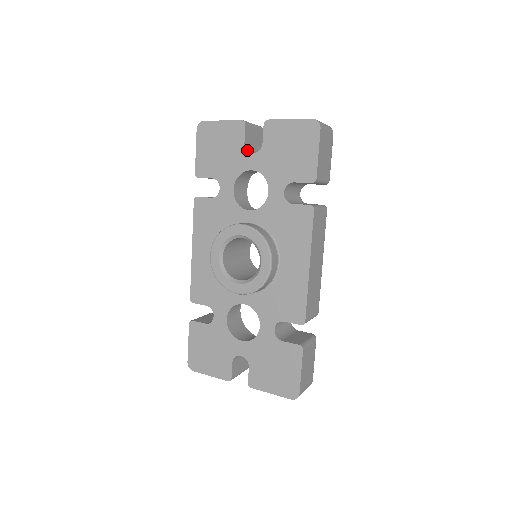
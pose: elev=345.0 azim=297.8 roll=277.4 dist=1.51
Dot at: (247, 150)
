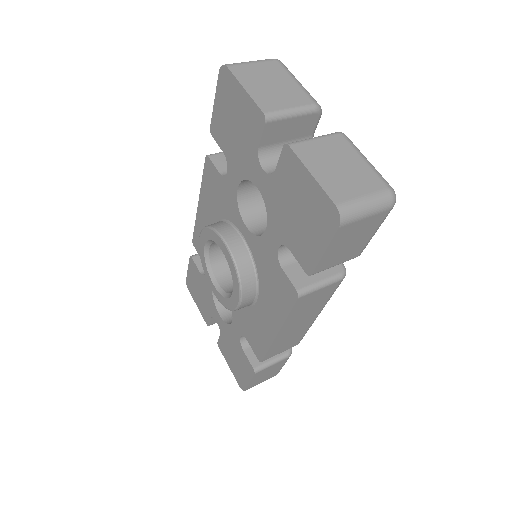
Dot at: (260, 158)
